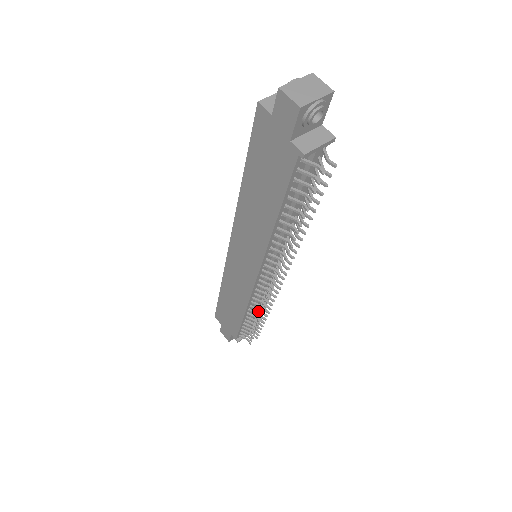
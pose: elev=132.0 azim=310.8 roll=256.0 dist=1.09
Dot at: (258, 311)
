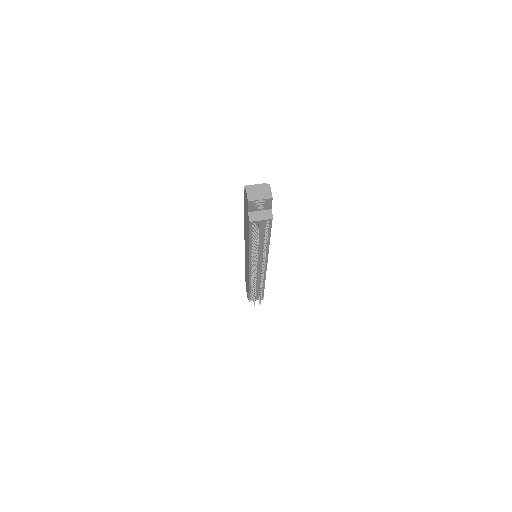
Dot at: occluded
